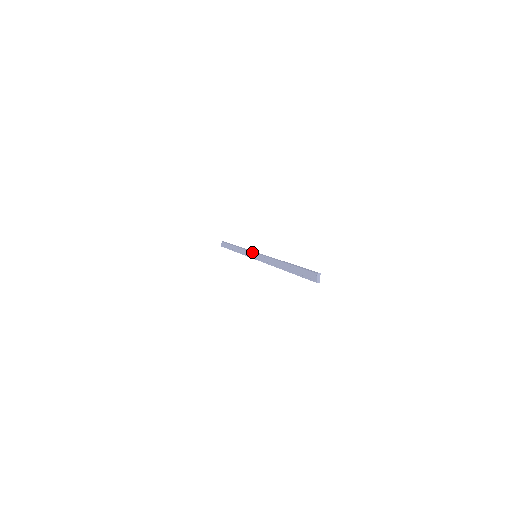
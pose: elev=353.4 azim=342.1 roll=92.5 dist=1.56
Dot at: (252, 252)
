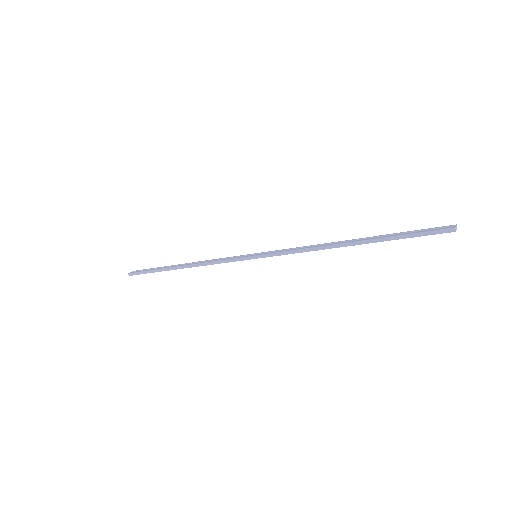
Dot at: (249, 254)
